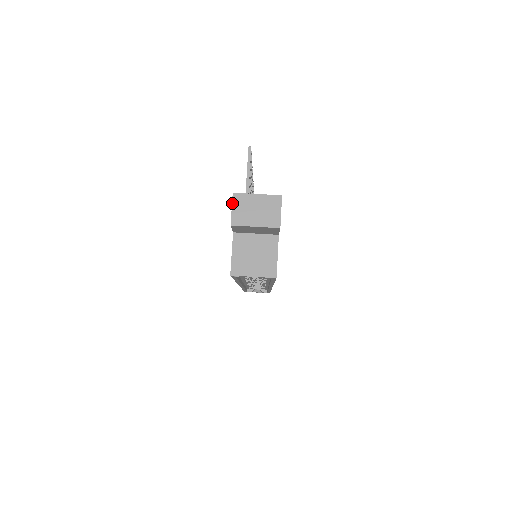
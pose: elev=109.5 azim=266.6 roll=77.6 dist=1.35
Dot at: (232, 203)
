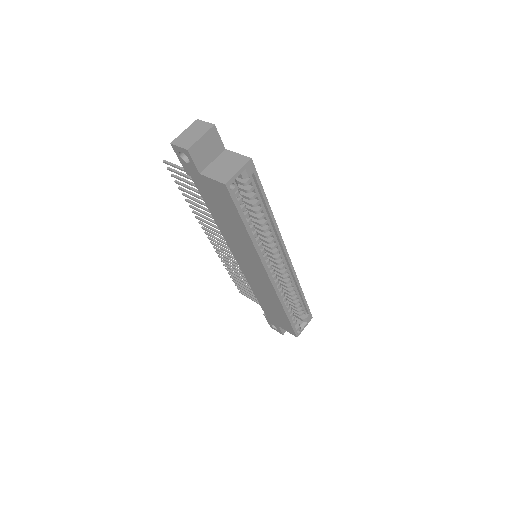
Dot at: (175, 145)
